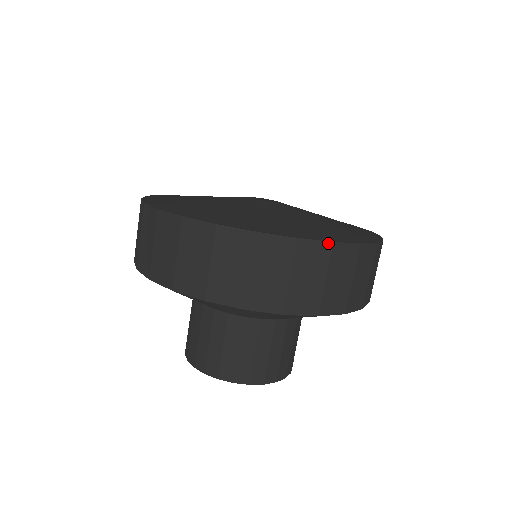
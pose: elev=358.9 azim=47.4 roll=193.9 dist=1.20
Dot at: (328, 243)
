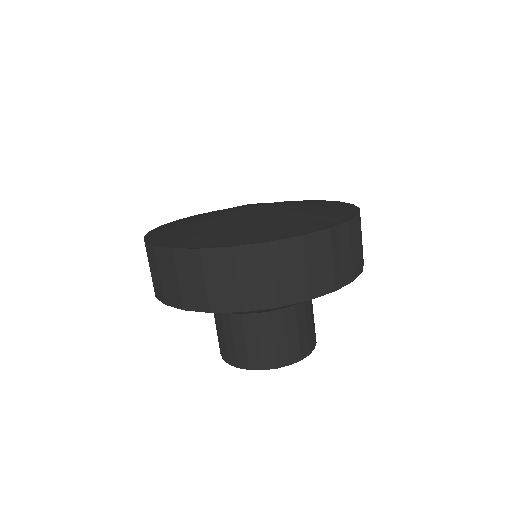
Dot at: (228, 248)
